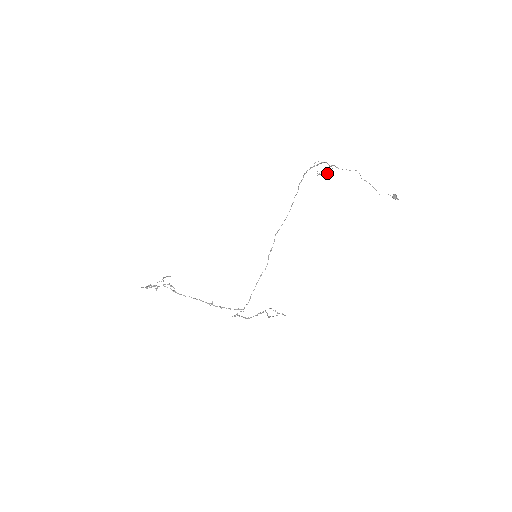
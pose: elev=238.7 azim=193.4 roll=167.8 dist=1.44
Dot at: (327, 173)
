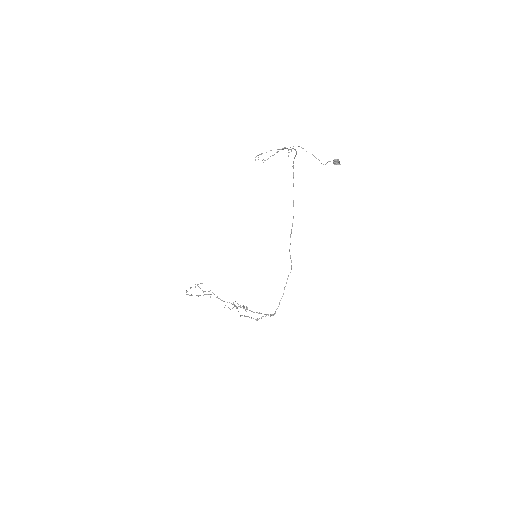
Dot at: occluded
